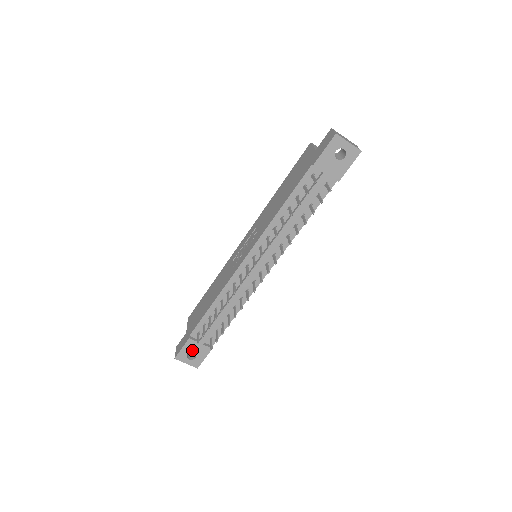
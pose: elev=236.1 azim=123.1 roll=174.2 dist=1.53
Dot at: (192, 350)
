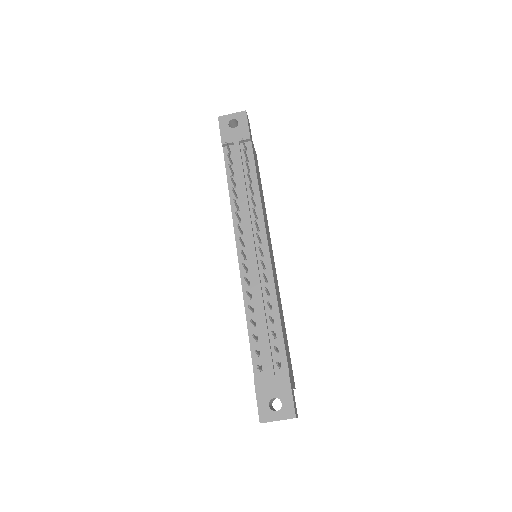
Dot at: (269, 395)
